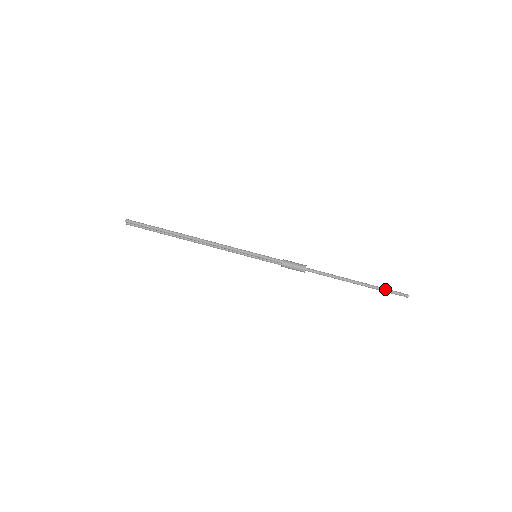
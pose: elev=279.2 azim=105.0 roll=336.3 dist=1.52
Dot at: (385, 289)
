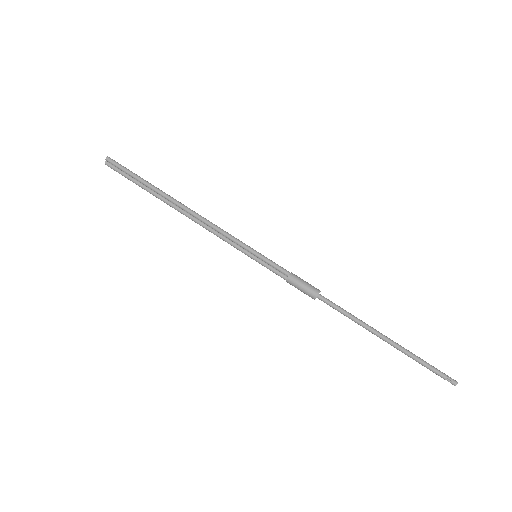
Dot at: (424, 361)
